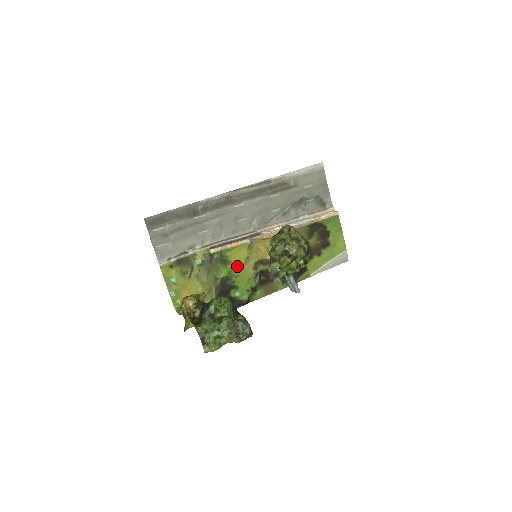
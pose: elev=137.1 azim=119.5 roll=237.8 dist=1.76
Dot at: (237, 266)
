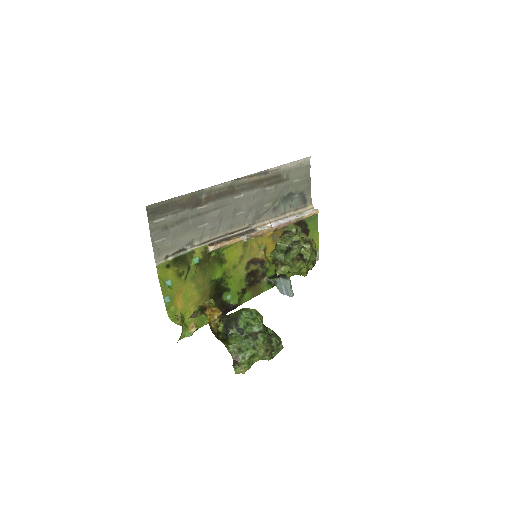
Dot at: (231, 266)
